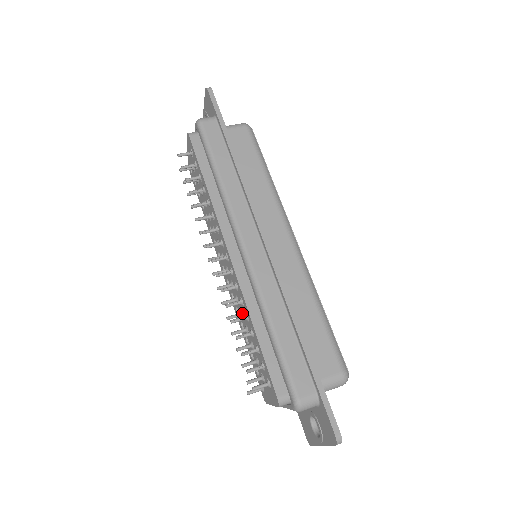
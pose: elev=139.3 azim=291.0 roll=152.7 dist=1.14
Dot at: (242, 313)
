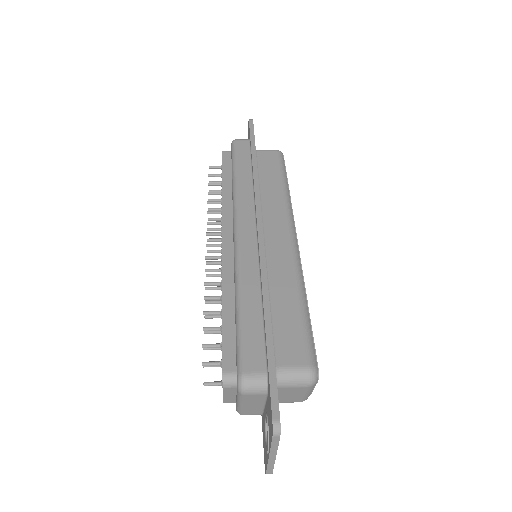
Dot at: occluded
